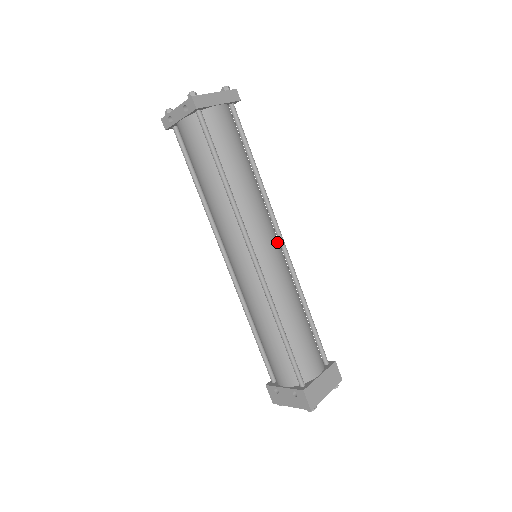
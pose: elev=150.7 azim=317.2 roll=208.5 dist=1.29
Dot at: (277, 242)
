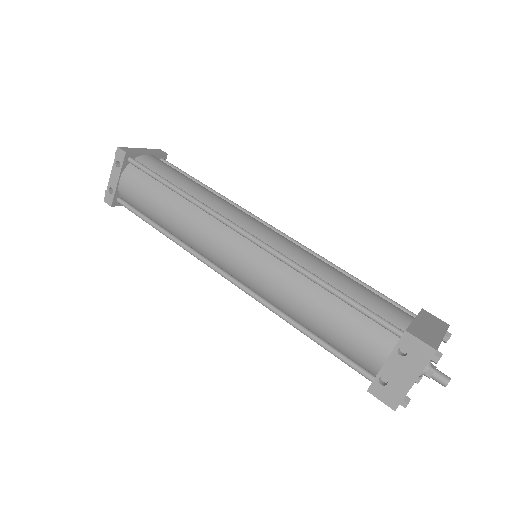
Dot at: occluded
